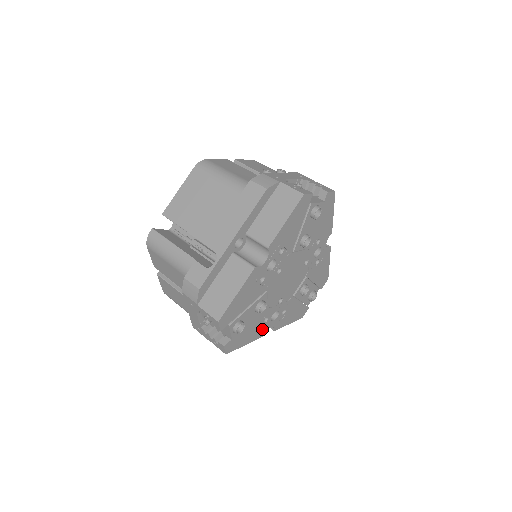
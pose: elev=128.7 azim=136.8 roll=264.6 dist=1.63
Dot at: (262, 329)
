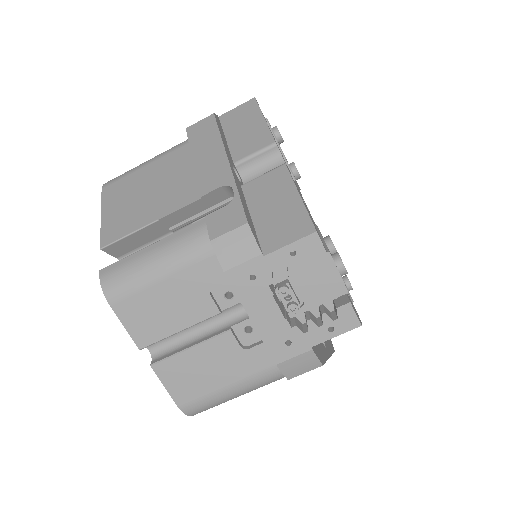
Dot at: occluded
